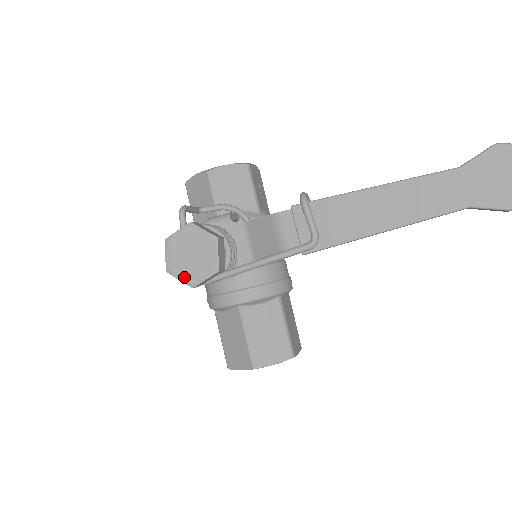
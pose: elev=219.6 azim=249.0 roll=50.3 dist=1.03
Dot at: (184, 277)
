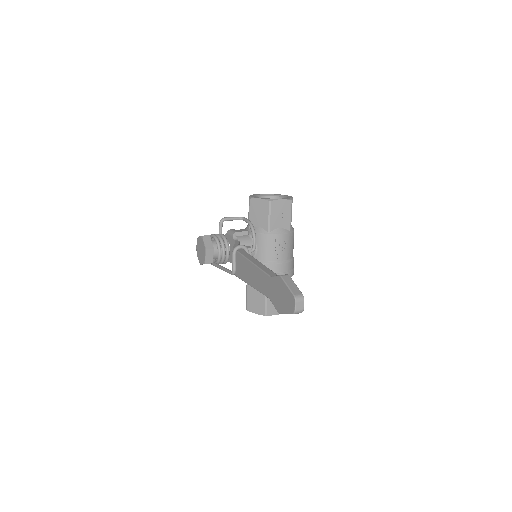
Dot at: (199, 258)
